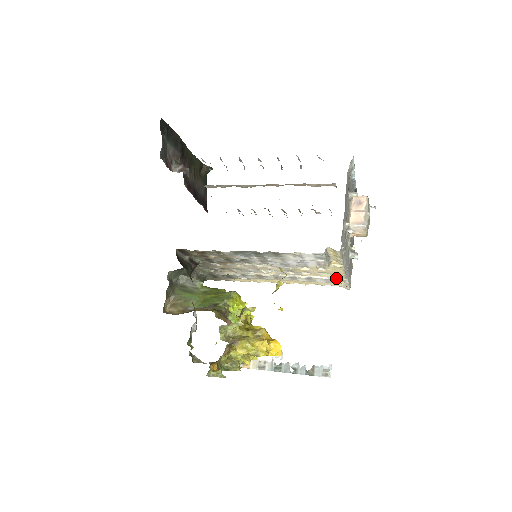
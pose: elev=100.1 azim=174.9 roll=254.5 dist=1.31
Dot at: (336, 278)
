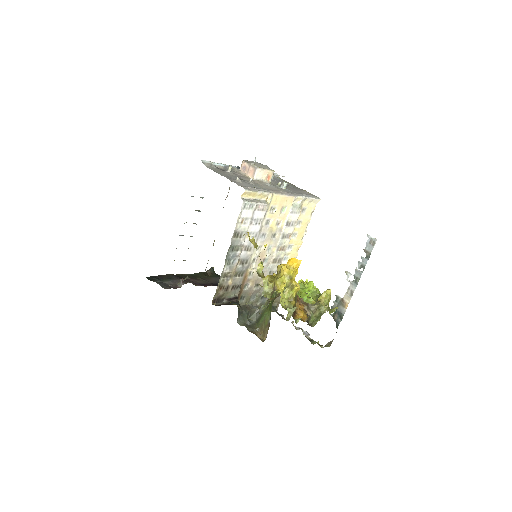
Dot at: (296, 204)
